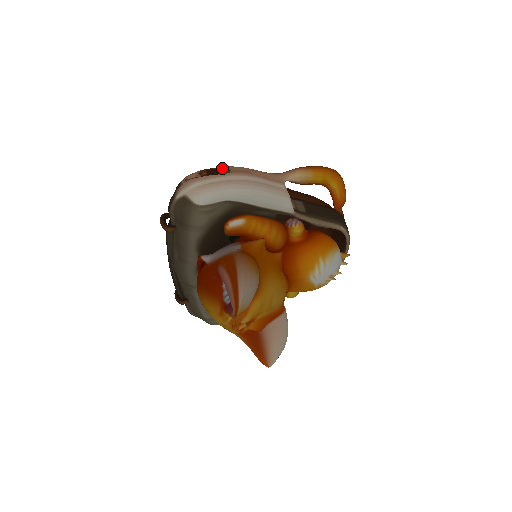
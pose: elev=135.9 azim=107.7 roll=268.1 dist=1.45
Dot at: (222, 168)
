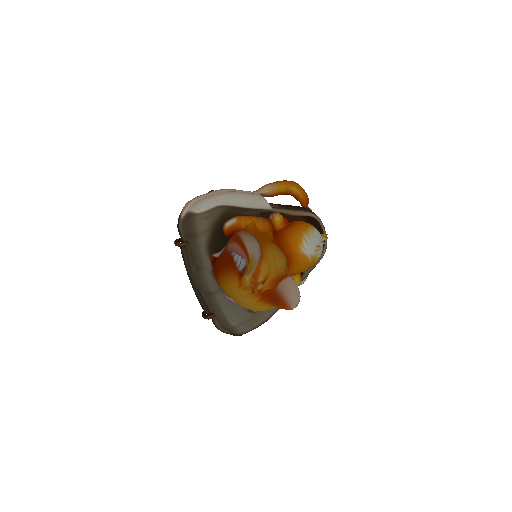
Dot at: (209, 191)
